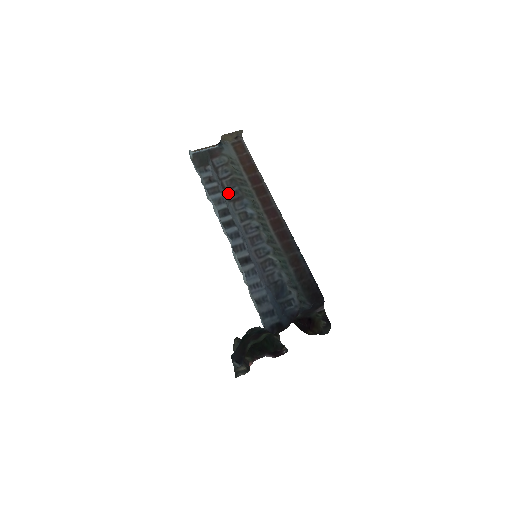
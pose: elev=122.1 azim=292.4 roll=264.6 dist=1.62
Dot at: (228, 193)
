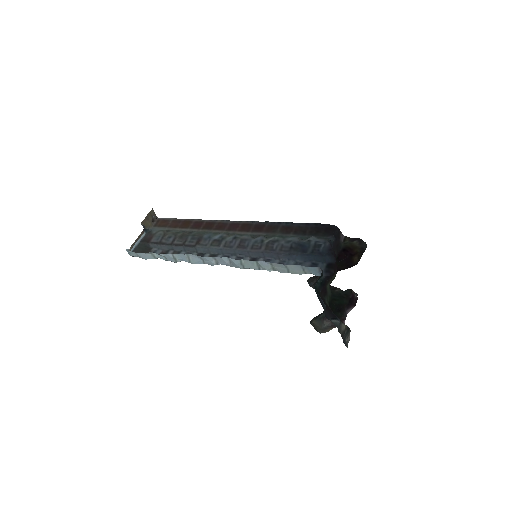
Dot at: (187, 244)
